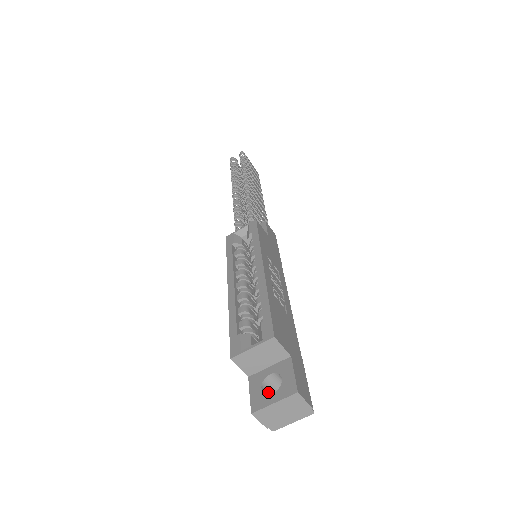
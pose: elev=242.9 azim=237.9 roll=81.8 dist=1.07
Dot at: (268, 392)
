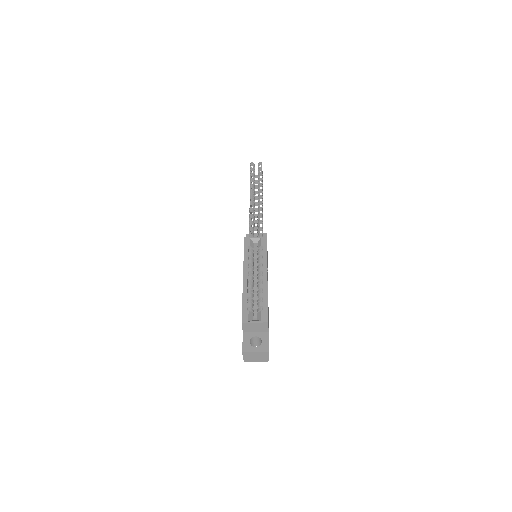
Dot at: occluded
